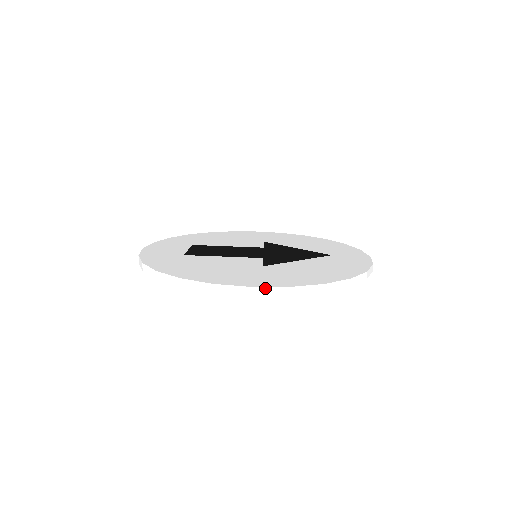
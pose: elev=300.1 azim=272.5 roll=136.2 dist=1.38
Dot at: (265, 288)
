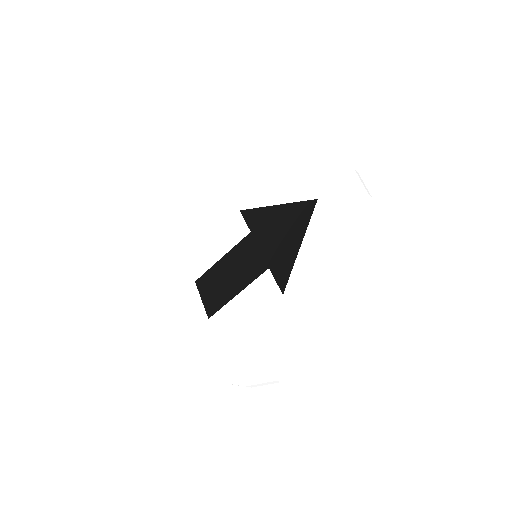
Dot at: (318, 355)
